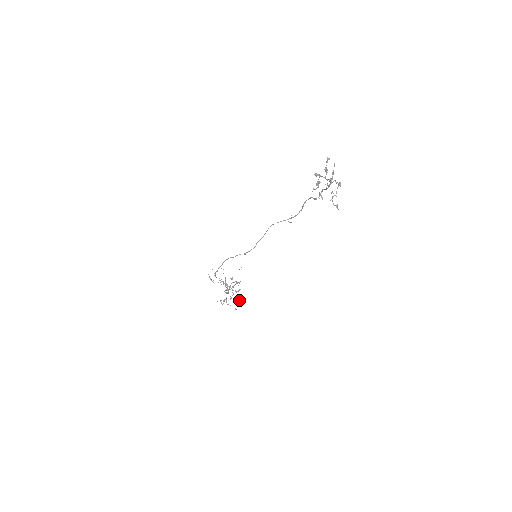
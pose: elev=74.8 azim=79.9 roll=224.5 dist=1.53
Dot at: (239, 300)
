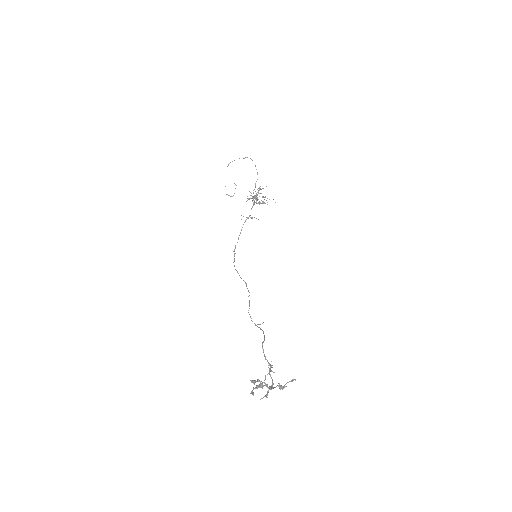
Dot at: occluded
